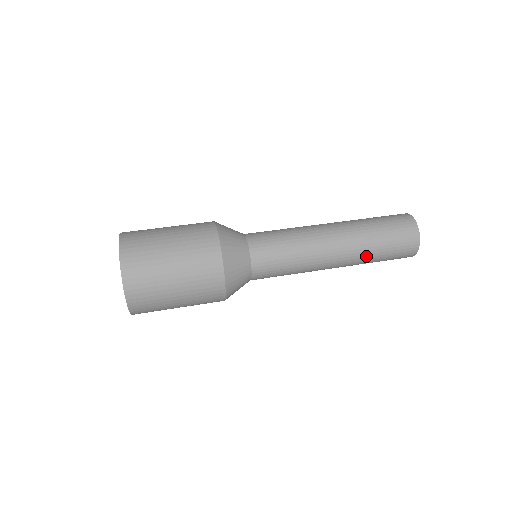
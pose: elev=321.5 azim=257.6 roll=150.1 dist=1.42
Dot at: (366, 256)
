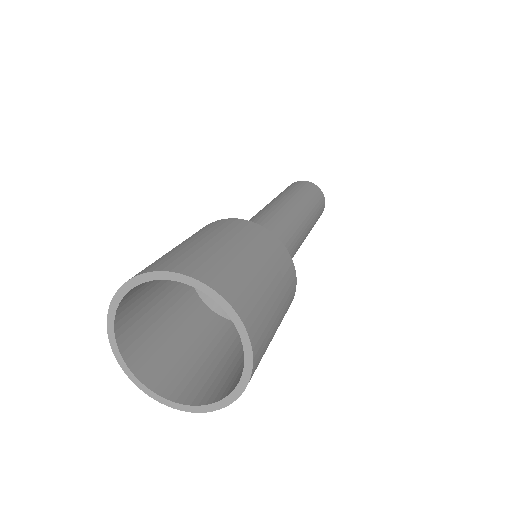
Dot at: (310, 204)
